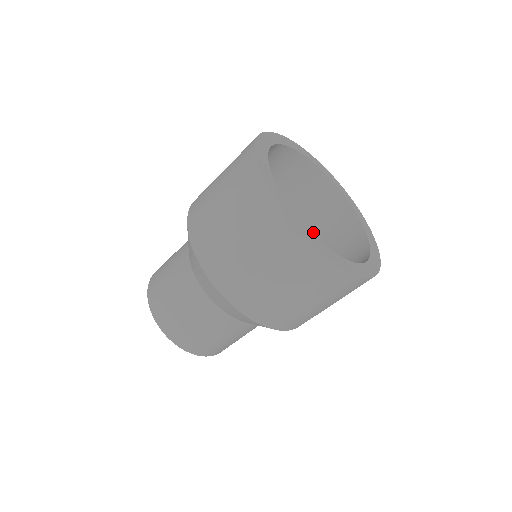
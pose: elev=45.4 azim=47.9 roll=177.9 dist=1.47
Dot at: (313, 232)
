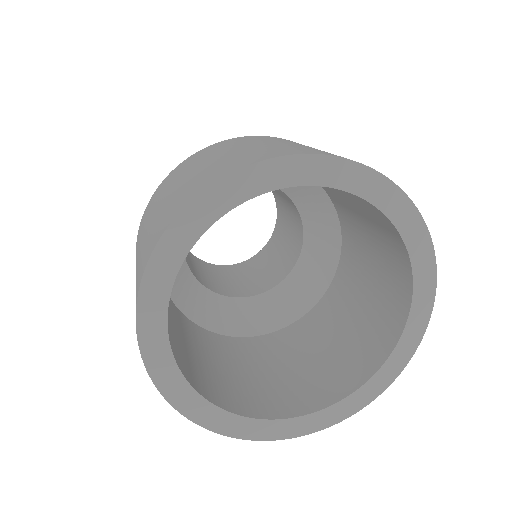
Dot at: (353, 208)
